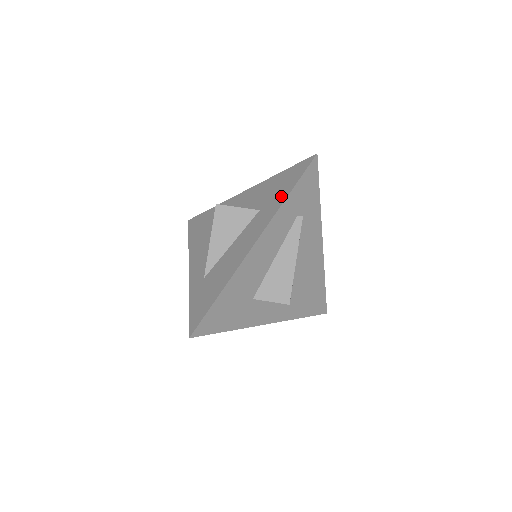
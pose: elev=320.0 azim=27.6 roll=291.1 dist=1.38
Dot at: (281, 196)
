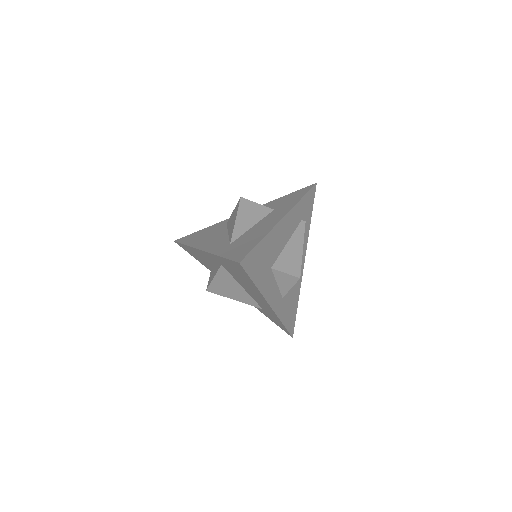
Dot at: (295, 200)
